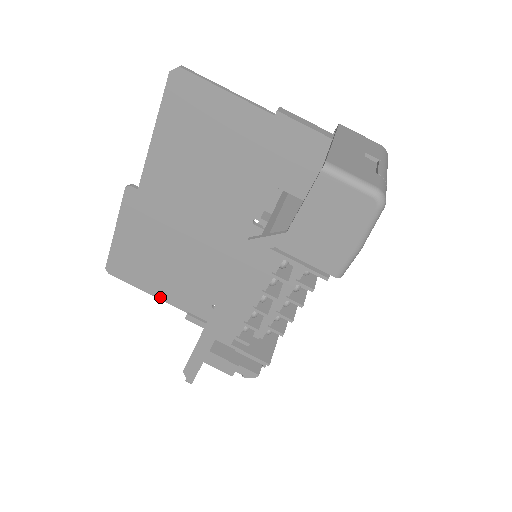
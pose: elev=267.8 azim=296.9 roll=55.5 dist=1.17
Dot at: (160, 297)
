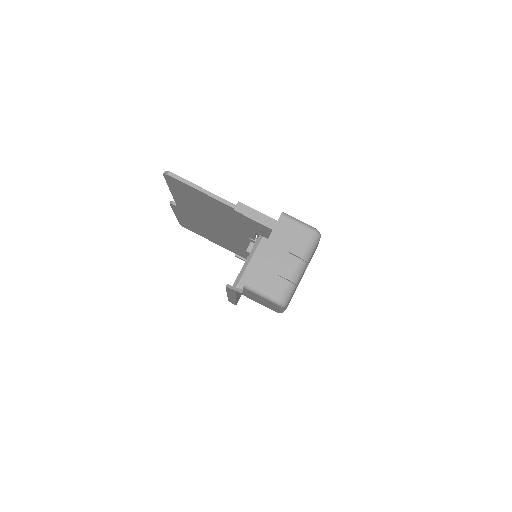
Dot at: occluded
